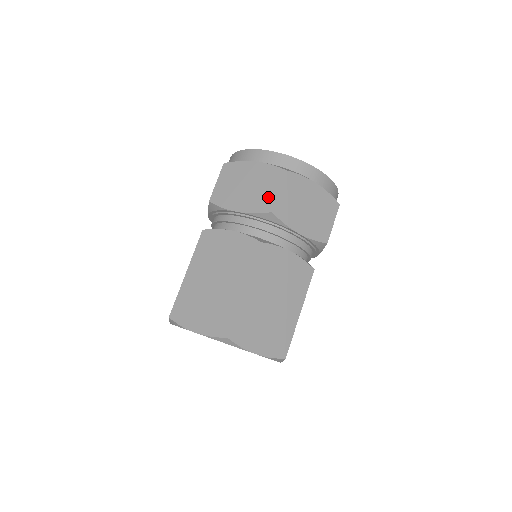
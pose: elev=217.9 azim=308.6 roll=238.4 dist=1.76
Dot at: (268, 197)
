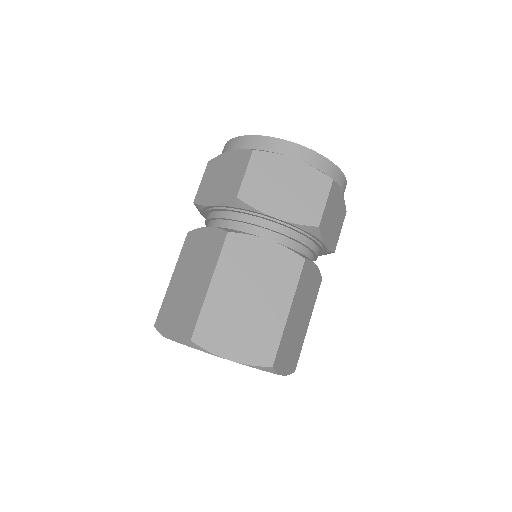
Dot at: (235, 183)
